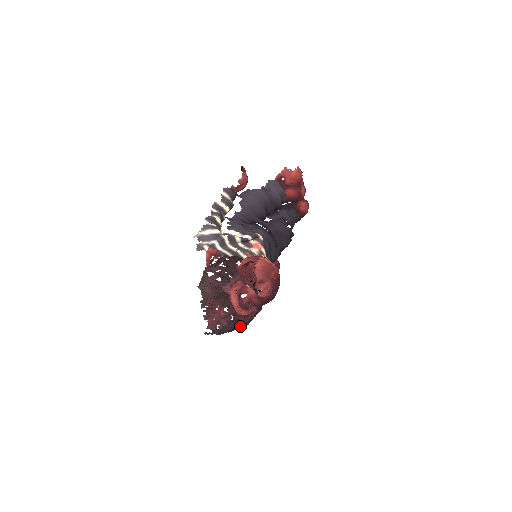
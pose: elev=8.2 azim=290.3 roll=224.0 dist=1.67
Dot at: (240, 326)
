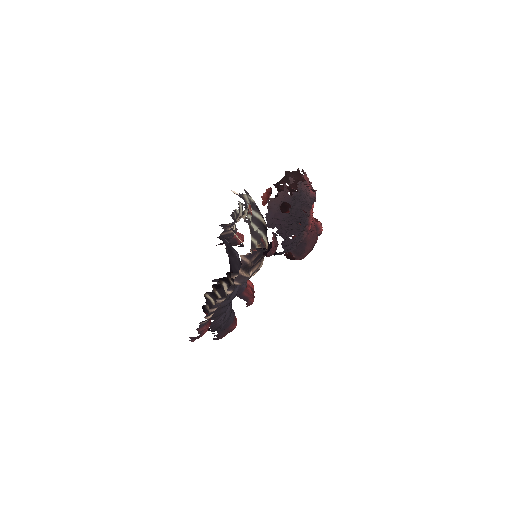
Dot at: (305, 216)
